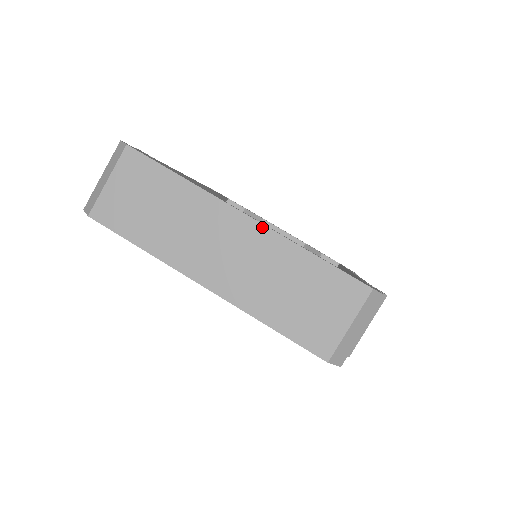
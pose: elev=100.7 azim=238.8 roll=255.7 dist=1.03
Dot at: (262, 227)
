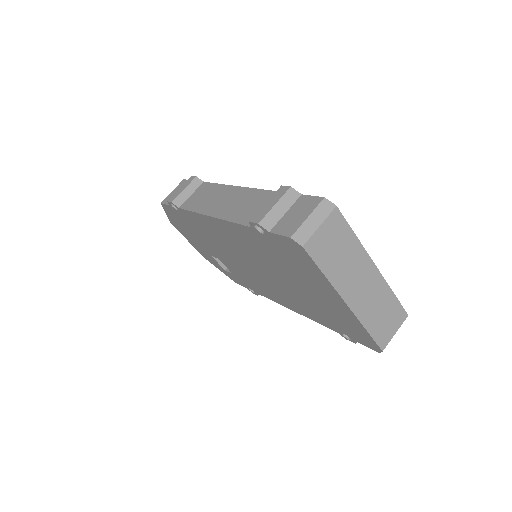
Dot at: (380, 275)
